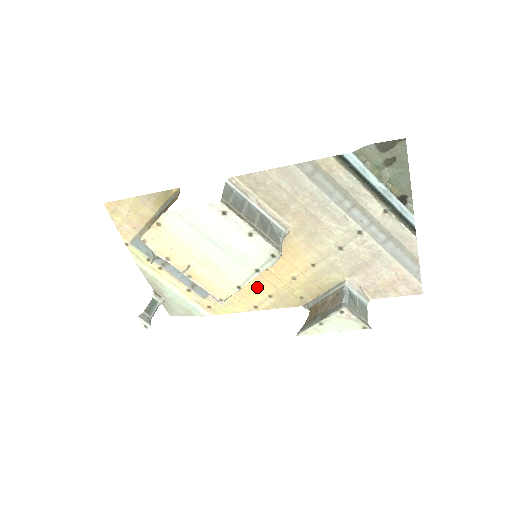
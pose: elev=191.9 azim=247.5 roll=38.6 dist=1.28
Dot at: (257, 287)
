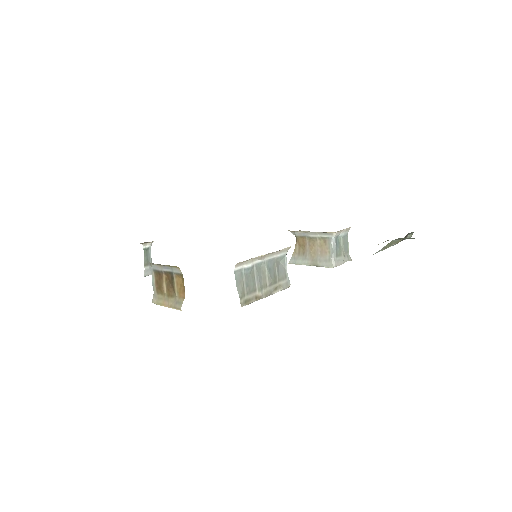
Dot at: occluded
